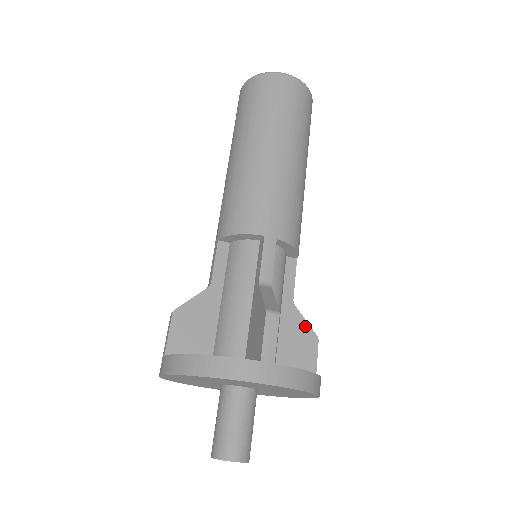
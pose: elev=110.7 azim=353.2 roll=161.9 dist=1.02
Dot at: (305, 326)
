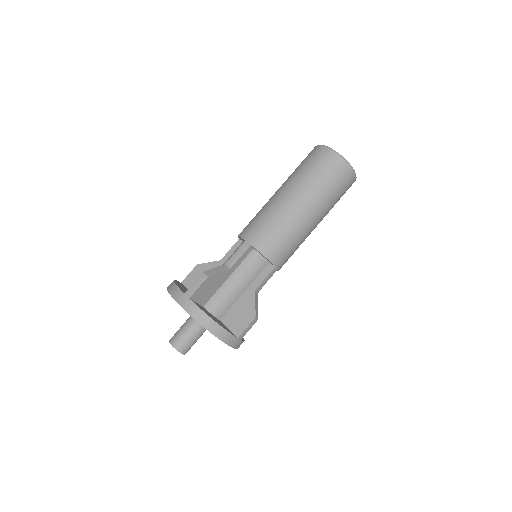
Dot at: occluded
